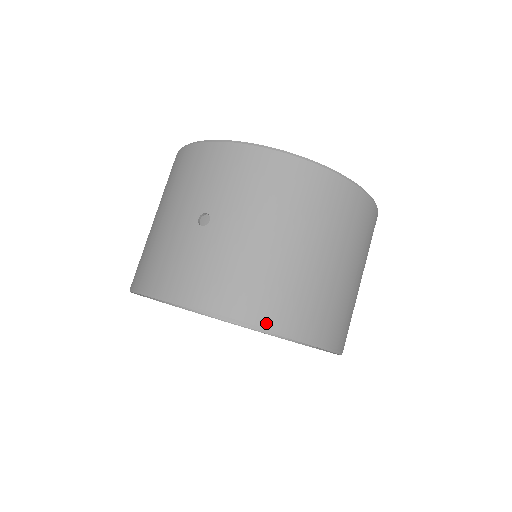
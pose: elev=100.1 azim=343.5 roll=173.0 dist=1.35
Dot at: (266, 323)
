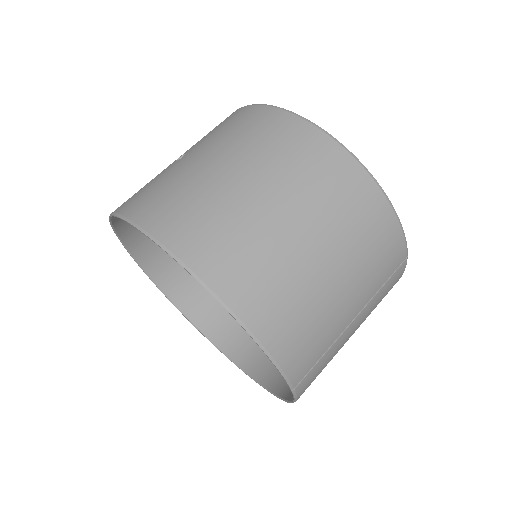
Dot at: (163, 237)
